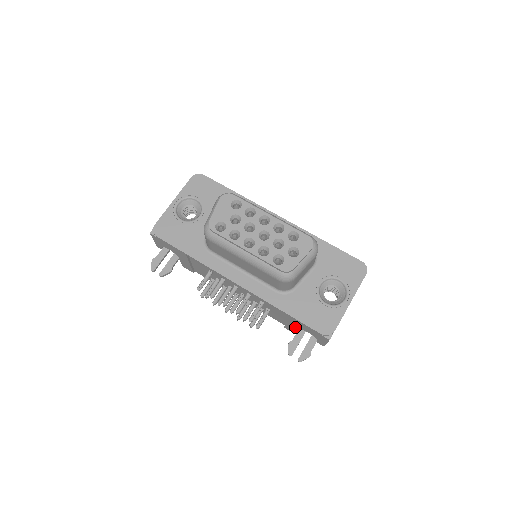
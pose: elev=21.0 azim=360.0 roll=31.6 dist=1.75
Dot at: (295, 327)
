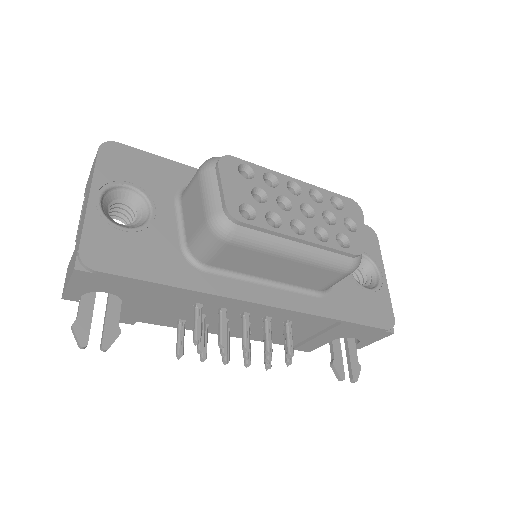
Dot at: (329, 339)
